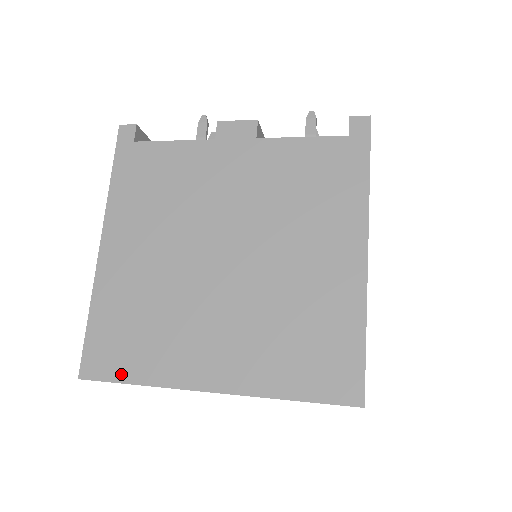
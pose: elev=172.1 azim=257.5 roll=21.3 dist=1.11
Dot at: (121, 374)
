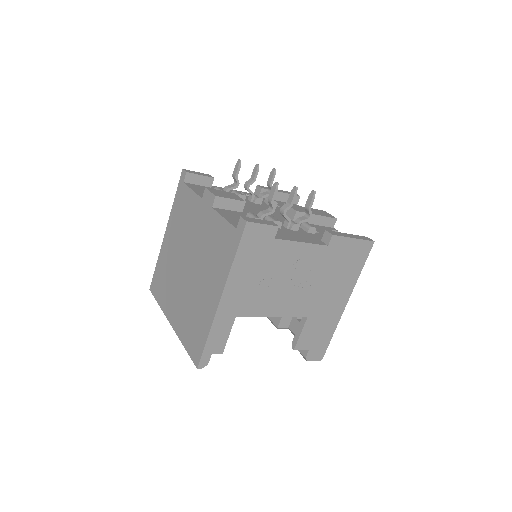
Dot at: (157, 297)
